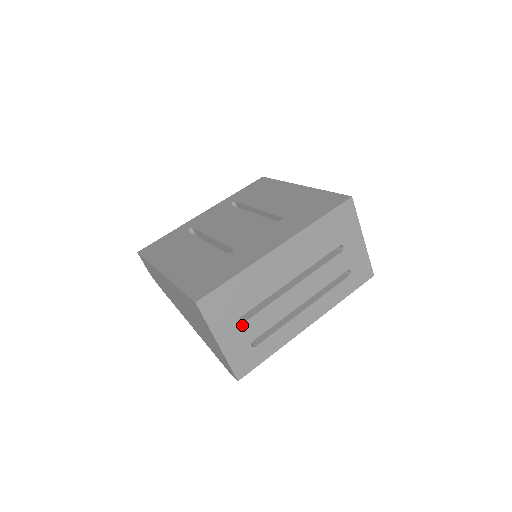
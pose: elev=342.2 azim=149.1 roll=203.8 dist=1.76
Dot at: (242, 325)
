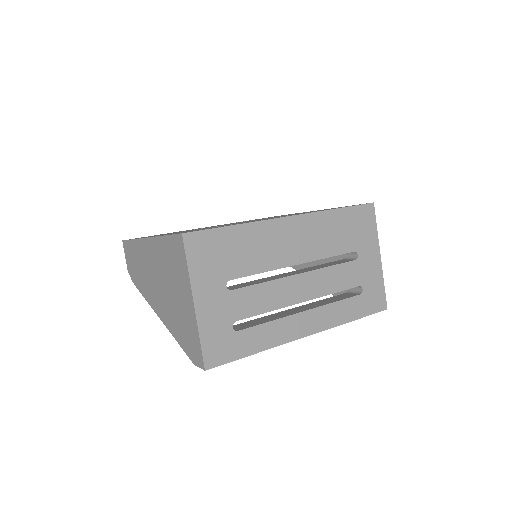
Dot at: (228, 292)
